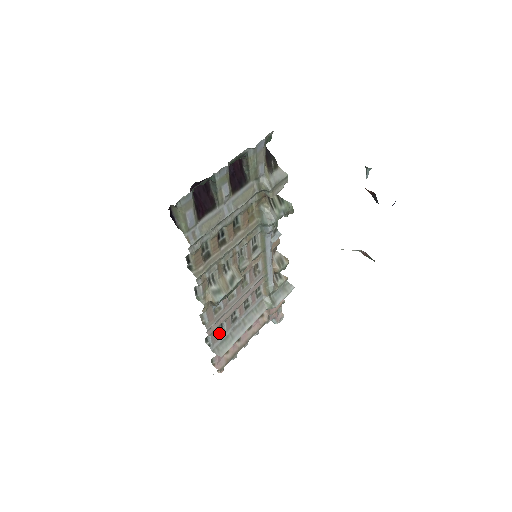
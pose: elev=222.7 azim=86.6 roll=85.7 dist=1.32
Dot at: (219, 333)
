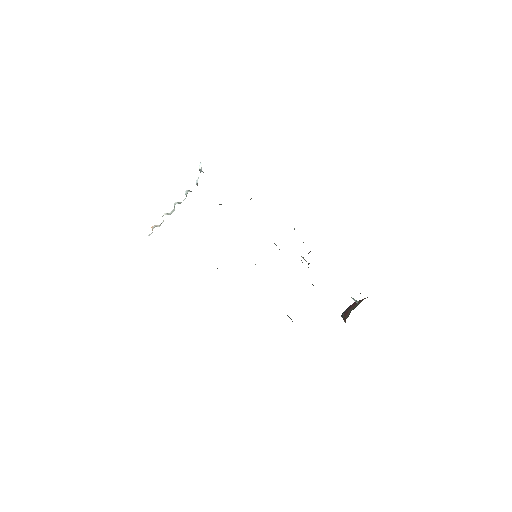
Dot at: occluded
